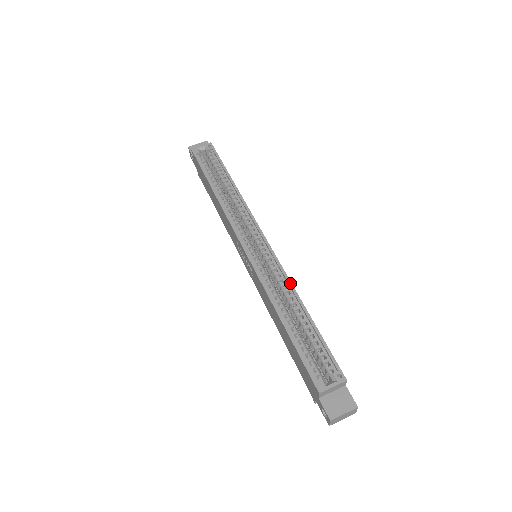
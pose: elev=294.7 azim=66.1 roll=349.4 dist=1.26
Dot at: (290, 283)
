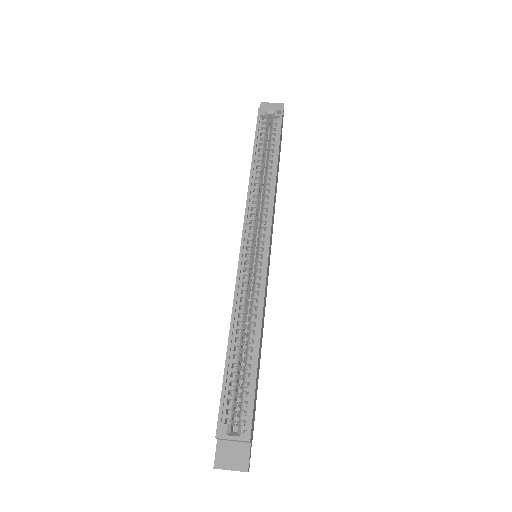
Dot at: (262, 307)
